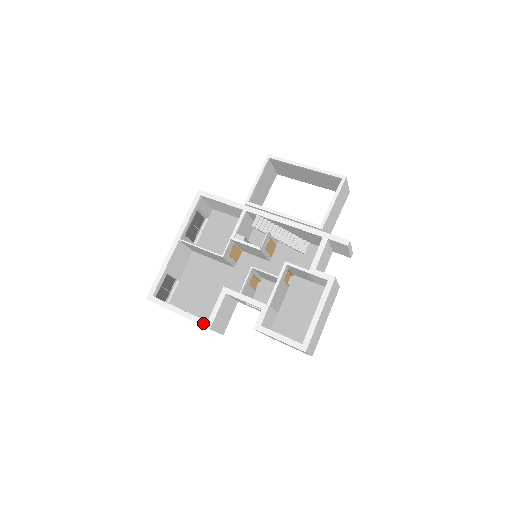
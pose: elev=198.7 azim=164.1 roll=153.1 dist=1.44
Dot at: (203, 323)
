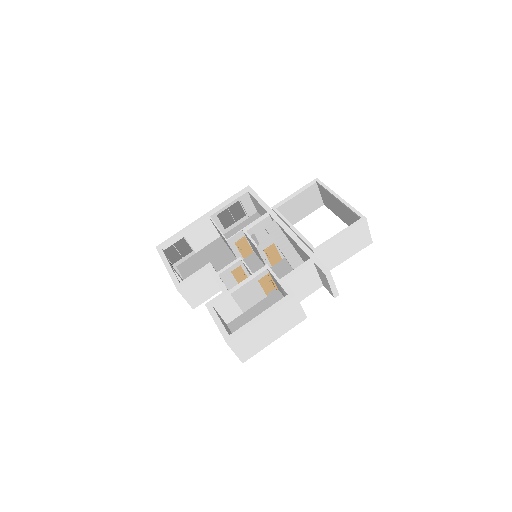
Dot at: (176, 282)
